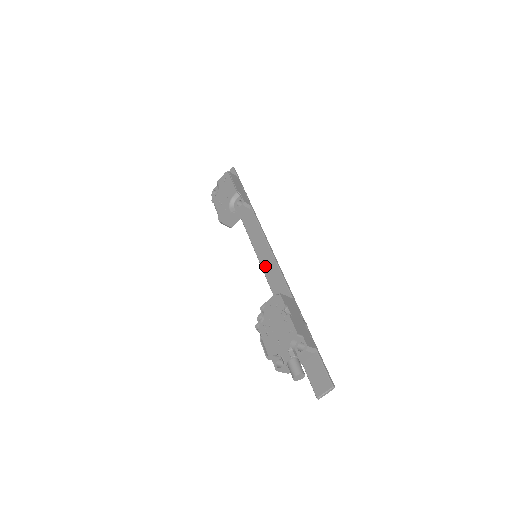
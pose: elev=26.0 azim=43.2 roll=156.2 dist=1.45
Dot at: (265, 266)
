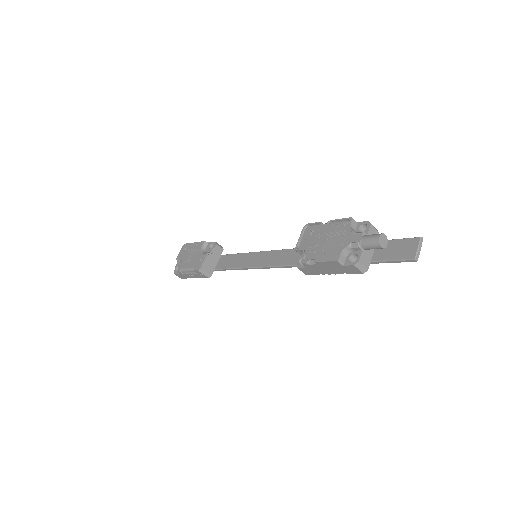
Dot at: (270, 262)
